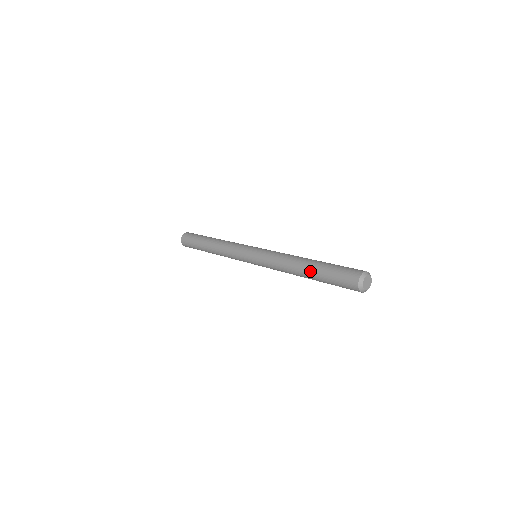
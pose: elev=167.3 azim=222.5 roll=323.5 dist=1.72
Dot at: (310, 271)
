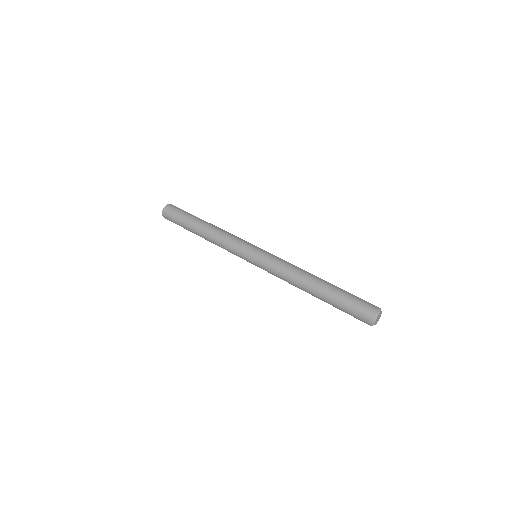
Dot at: (322, 291)
